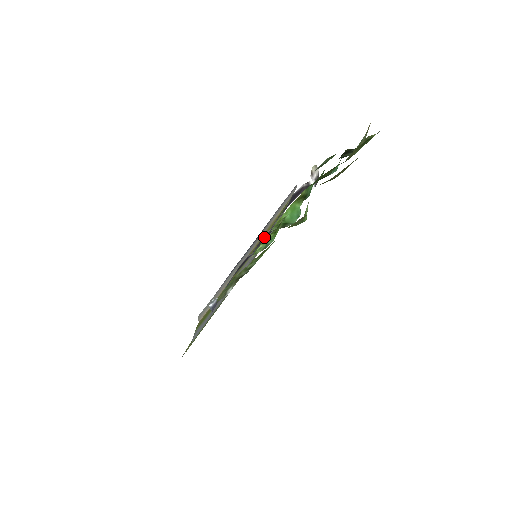
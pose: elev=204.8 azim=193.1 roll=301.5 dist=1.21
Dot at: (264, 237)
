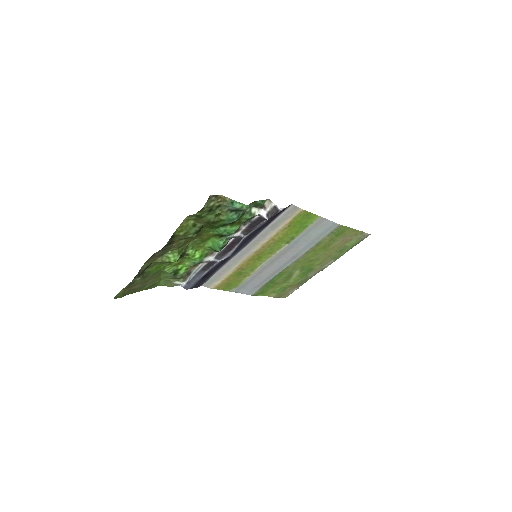
Dot at: (222, 251)
